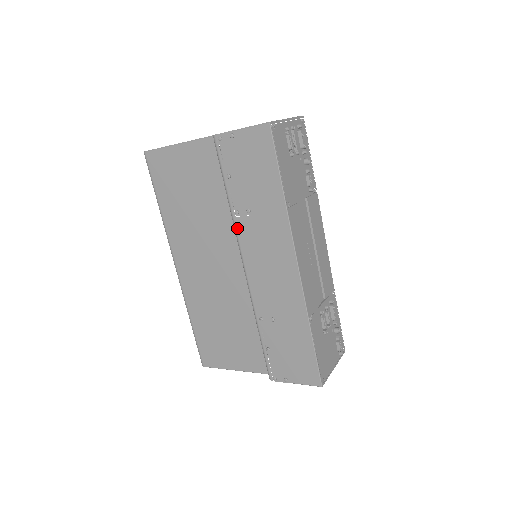
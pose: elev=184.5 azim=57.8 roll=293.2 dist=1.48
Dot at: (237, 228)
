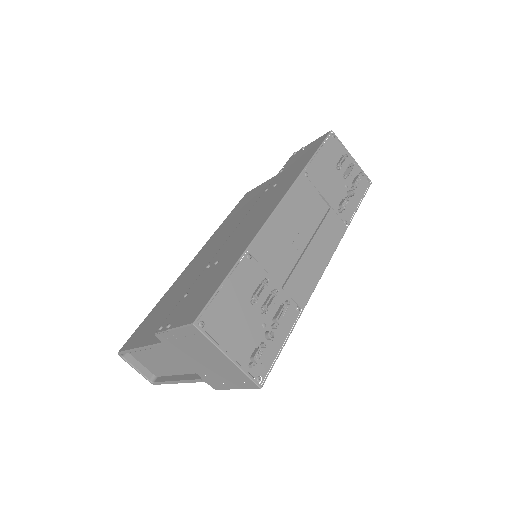
Dot at: (257, 201)
